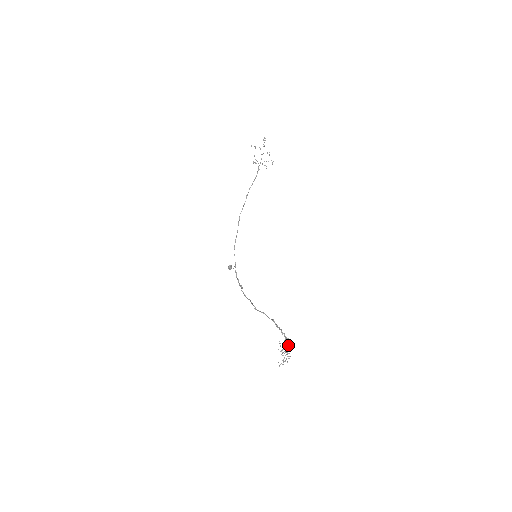
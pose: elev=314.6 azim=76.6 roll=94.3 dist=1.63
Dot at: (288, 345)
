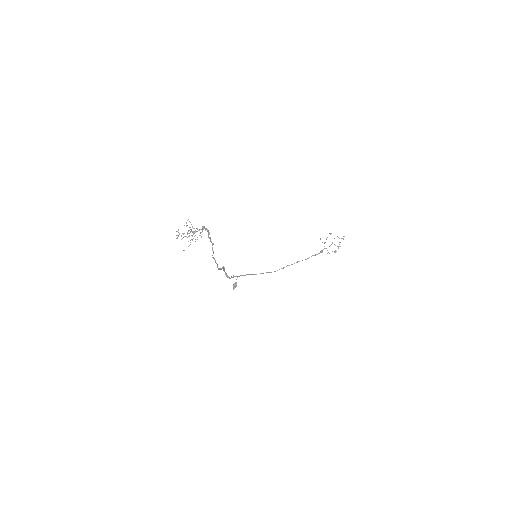
Dot at: (199, 229)
